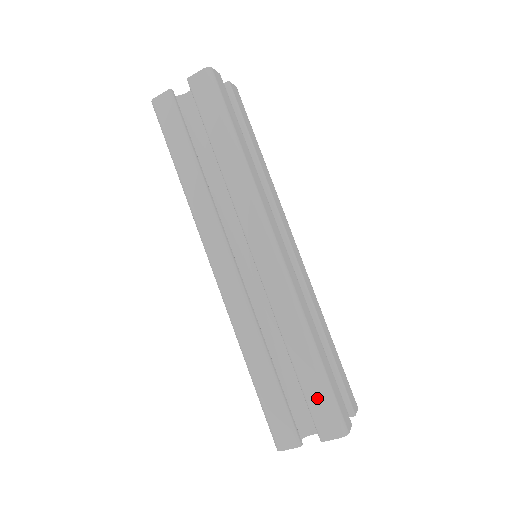
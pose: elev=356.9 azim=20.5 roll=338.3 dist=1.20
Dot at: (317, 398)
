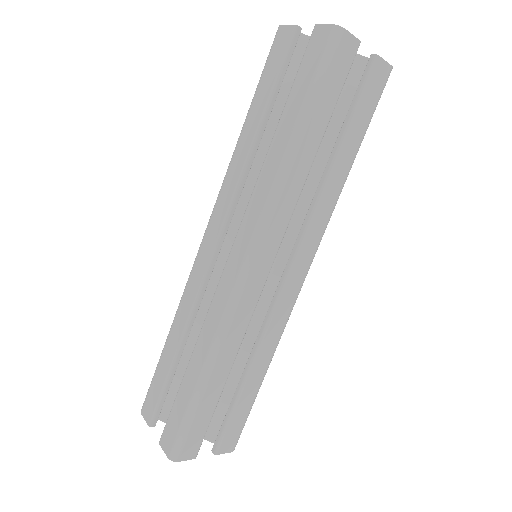
Dot at: (178, 413)
